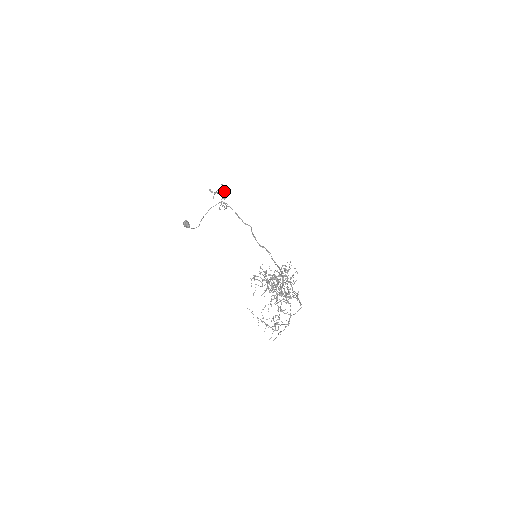
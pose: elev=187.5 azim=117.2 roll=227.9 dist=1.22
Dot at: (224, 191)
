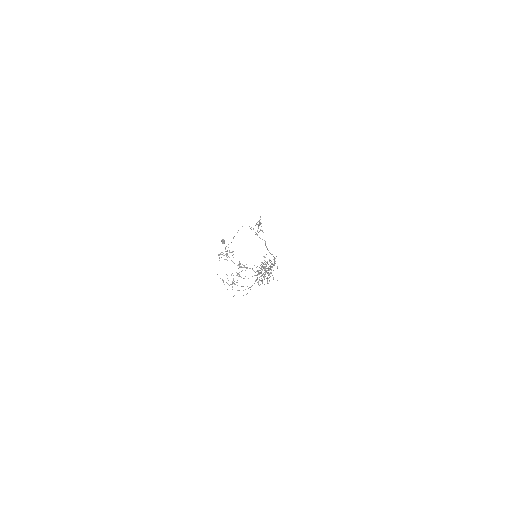
Dot at: occluded
